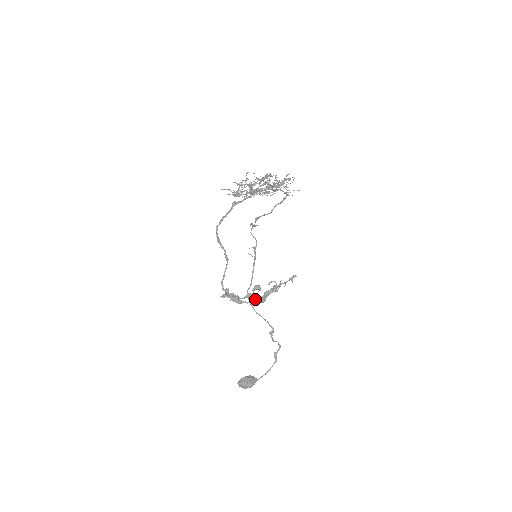
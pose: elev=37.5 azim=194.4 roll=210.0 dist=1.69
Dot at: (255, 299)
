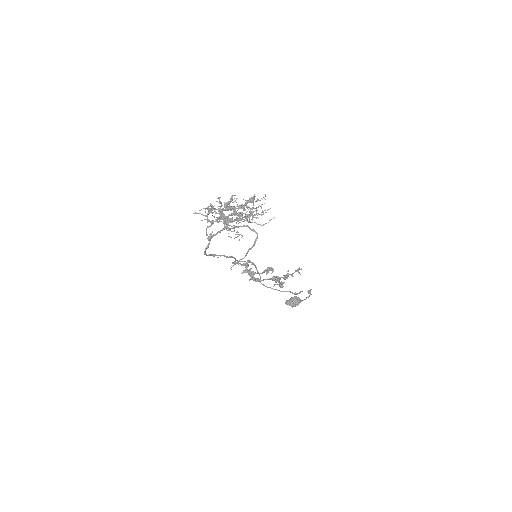
Dot at: (270, 279)
